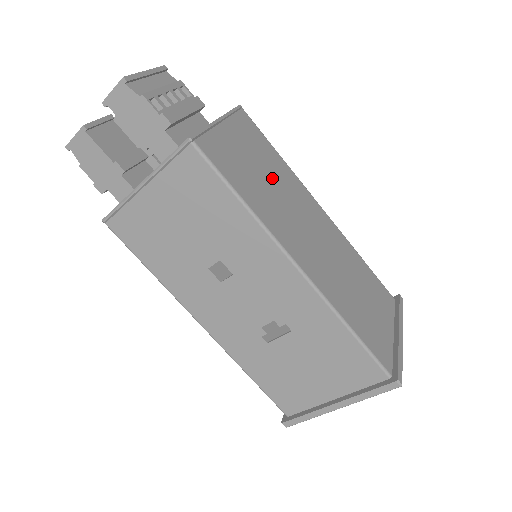
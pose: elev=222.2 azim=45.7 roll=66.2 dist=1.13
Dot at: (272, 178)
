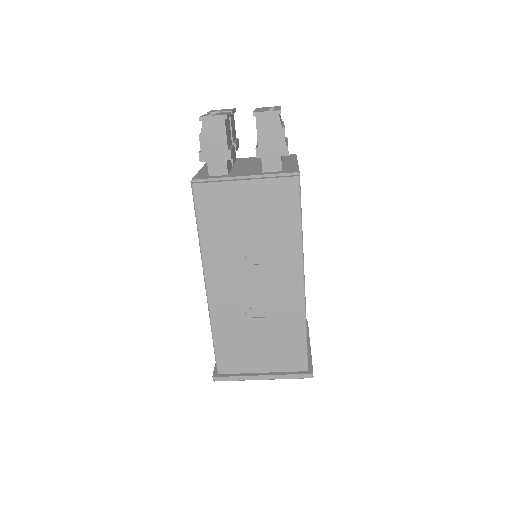
Dot at: occluded
